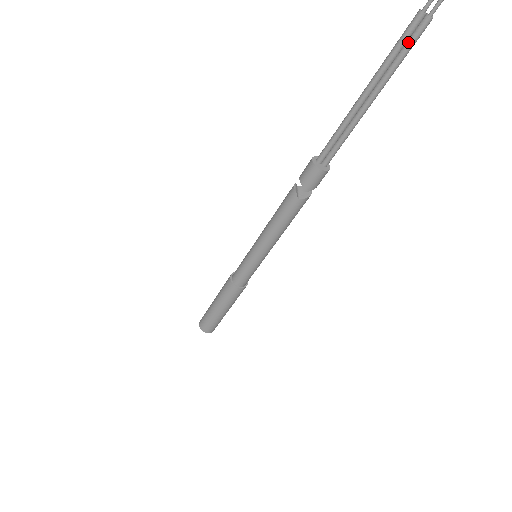
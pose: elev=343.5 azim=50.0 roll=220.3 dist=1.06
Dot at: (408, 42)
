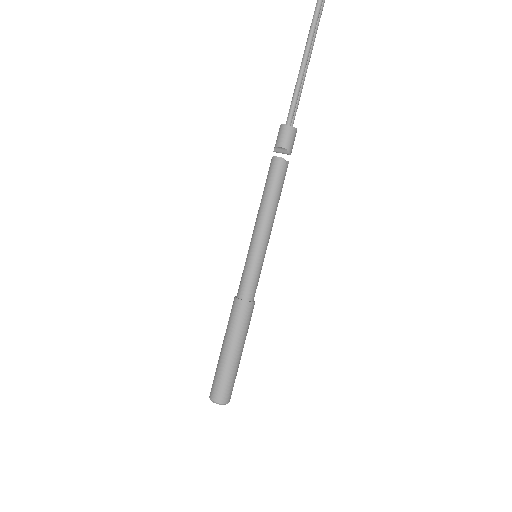
Dot at: (318, 17)
